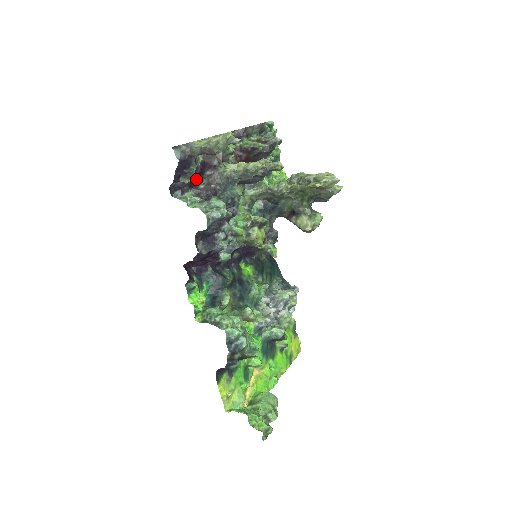
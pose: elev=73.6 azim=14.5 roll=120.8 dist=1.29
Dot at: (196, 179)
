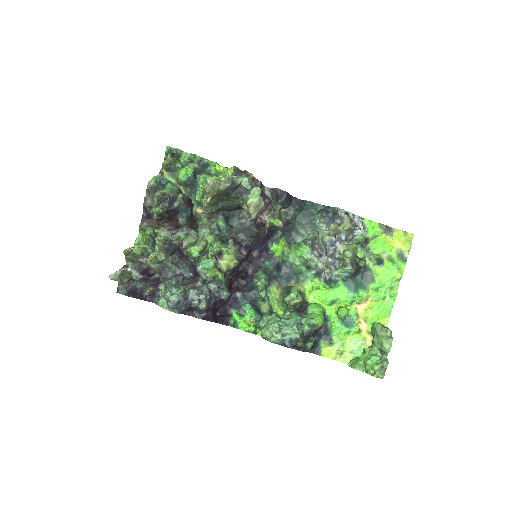
Dot at: (154, 279)
